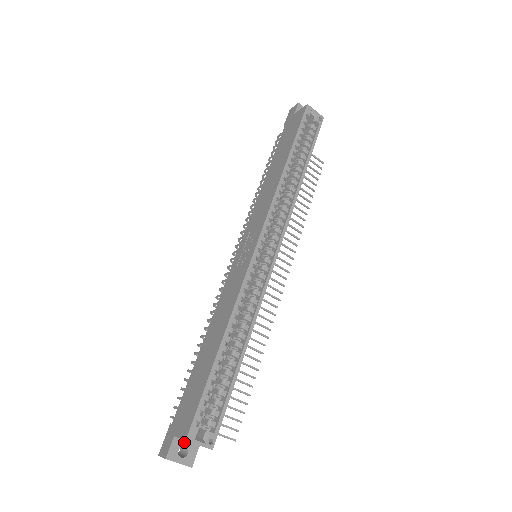
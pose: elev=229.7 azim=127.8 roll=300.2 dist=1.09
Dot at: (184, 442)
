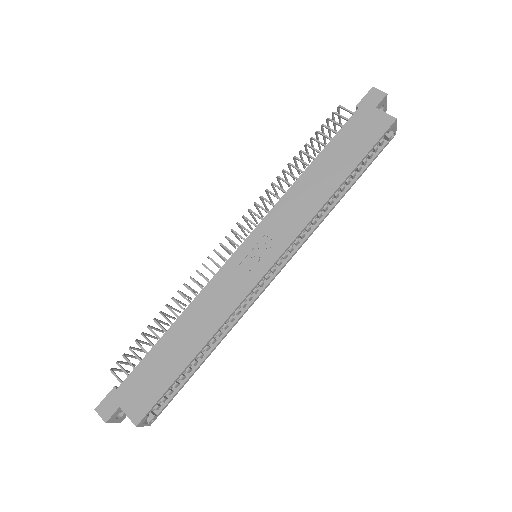
Dot at: occluded
